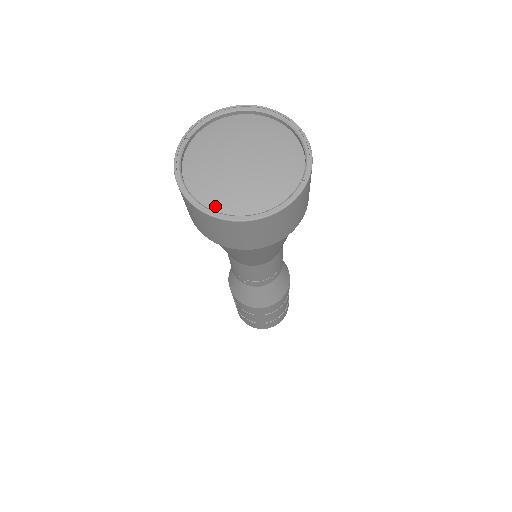
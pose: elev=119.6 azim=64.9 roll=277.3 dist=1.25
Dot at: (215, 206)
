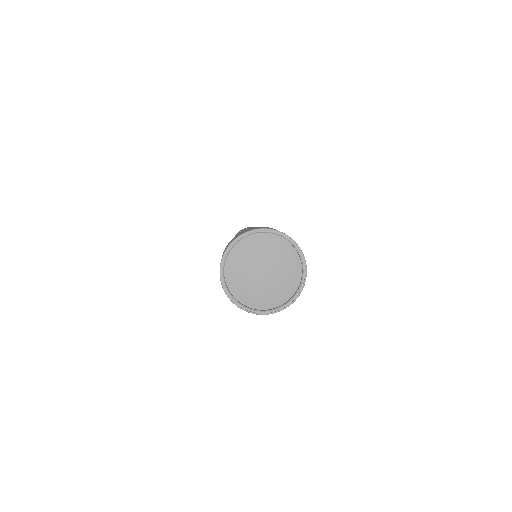
Dot at: (270, 305)
